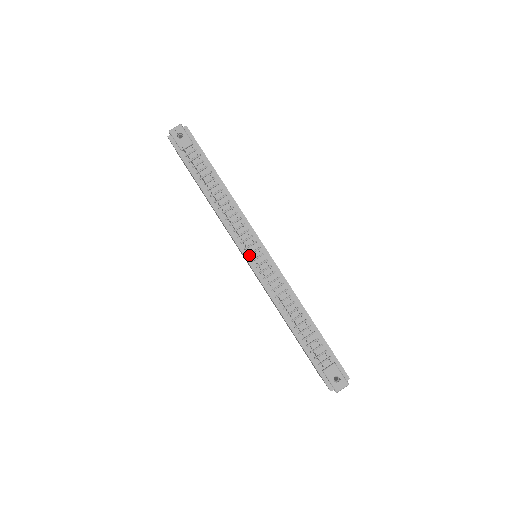
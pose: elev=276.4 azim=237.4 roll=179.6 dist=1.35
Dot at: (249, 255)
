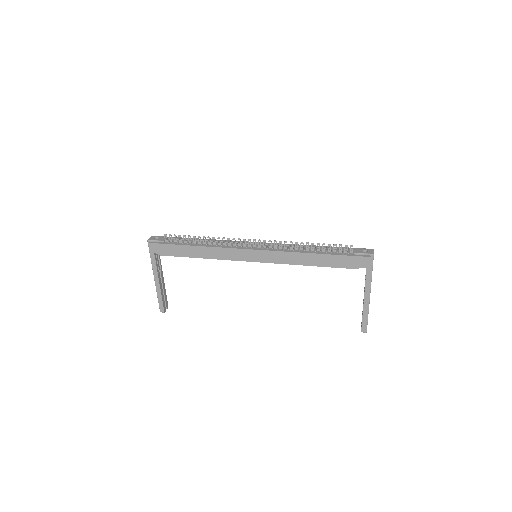
Dot at: (252, 248)
